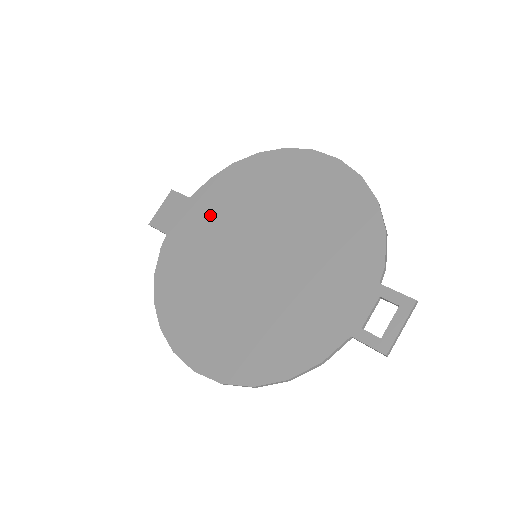
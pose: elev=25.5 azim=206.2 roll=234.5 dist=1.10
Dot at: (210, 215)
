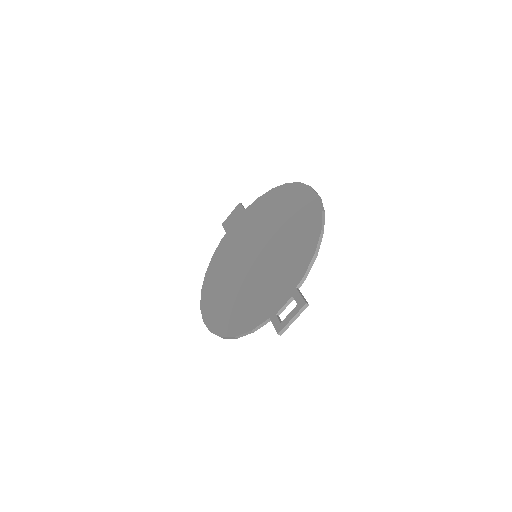
Dot at: (248, 224)
